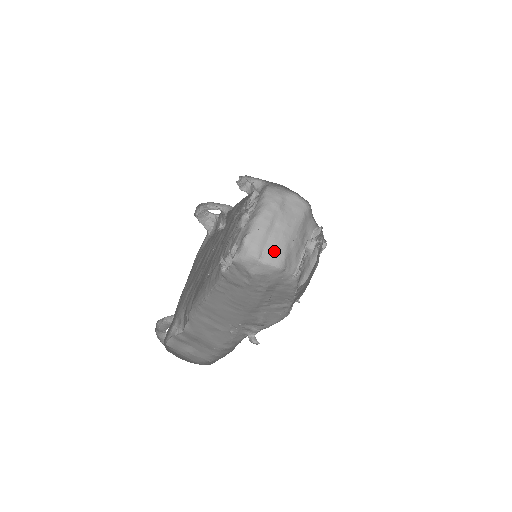
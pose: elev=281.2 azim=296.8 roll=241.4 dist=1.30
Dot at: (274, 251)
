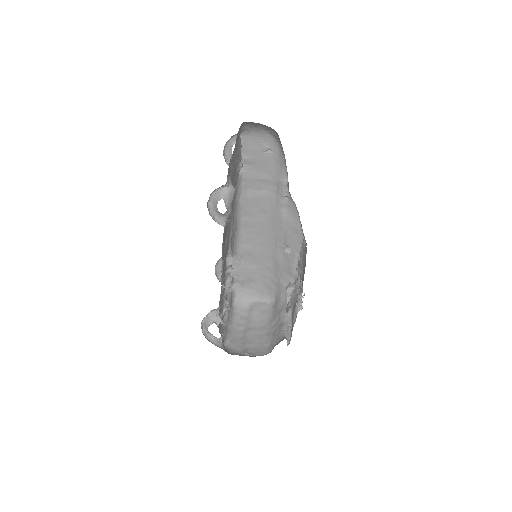
Dot at: (256, 348)
